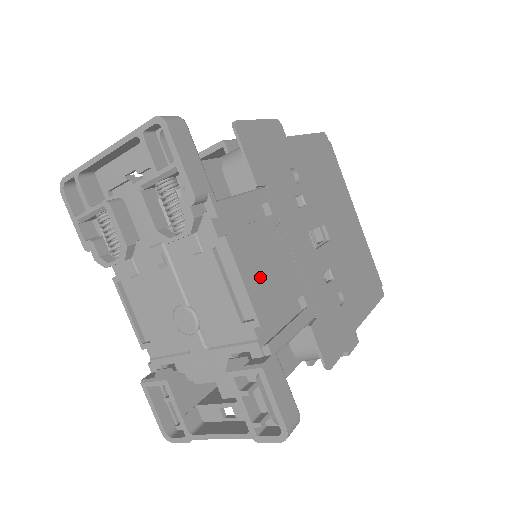
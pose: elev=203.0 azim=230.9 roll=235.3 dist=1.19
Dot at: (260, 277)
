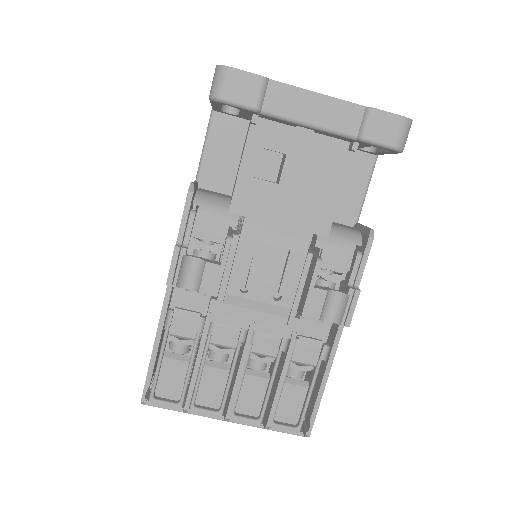
Dot at: occluded
